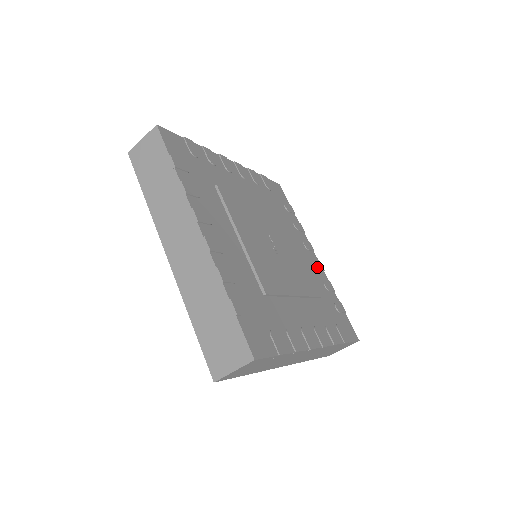
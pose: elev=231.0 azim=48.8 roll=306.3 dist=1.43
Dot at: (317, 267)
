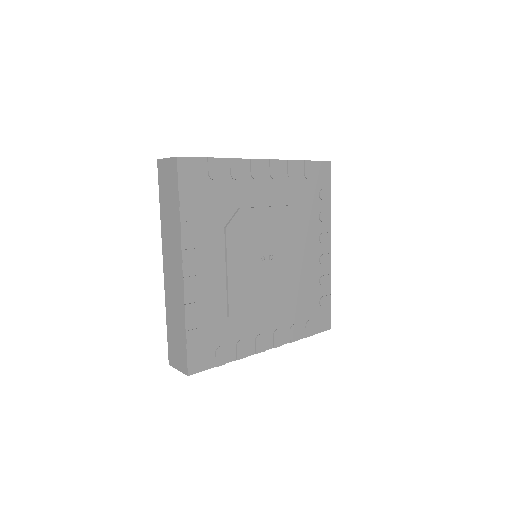
Dot at: (276, 176)
